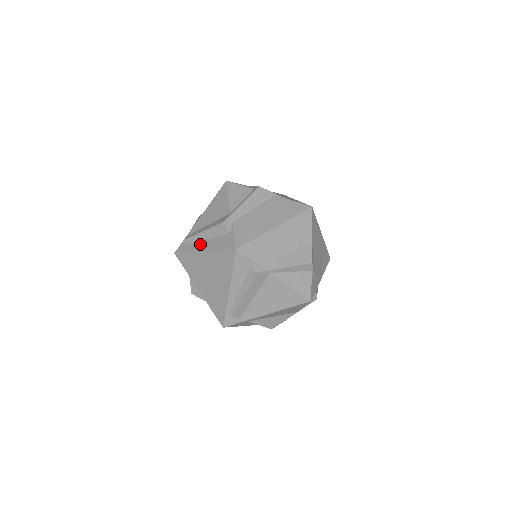
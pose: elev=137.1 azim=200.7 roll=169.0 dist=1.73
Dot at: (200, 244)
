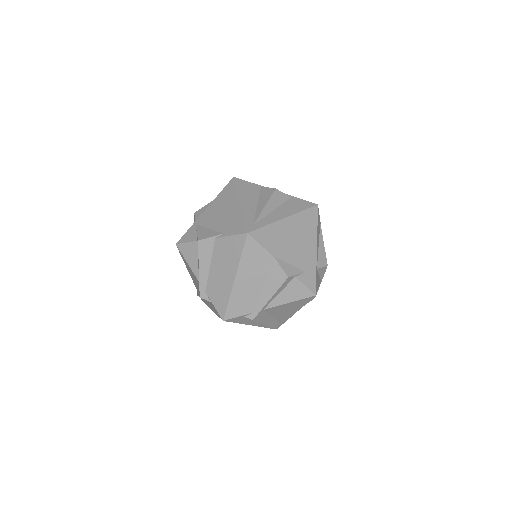
Dot at: (206, 302)
